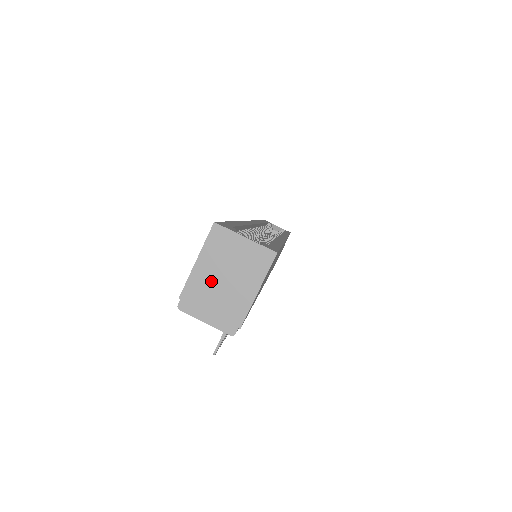
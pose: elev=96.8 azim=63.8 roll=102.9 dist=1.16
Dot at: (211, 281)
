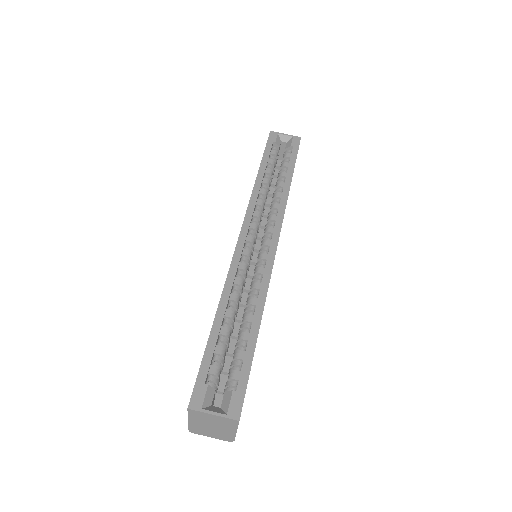
Dot at: (203, 426)
